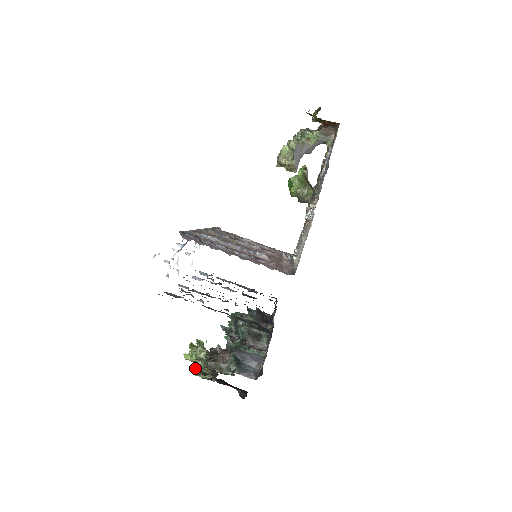
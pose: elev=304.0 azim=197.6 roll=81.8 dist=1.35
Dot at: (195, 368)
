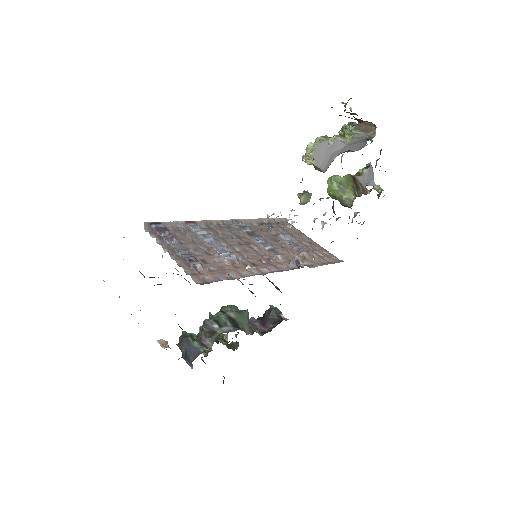
Dot at: occluded
